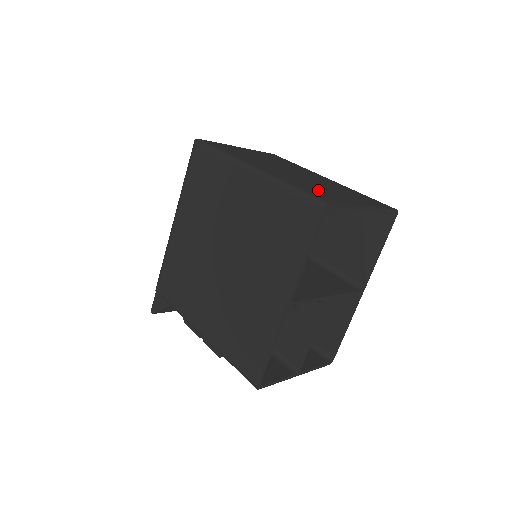
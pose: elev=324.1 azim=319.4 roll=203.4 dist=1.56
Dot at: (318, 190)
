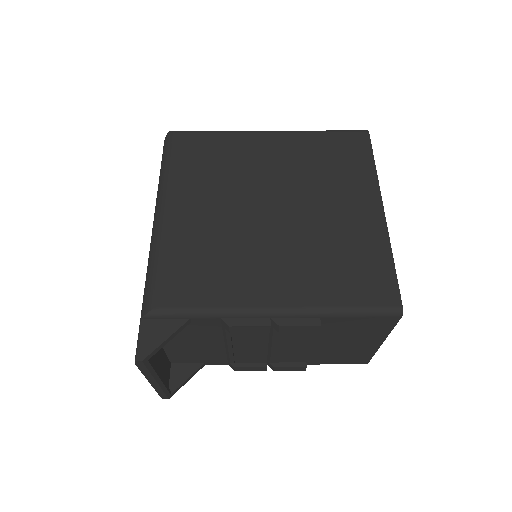
Dot at: occluded
